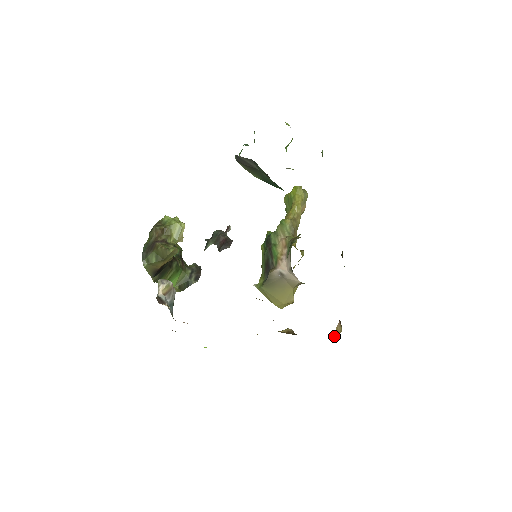
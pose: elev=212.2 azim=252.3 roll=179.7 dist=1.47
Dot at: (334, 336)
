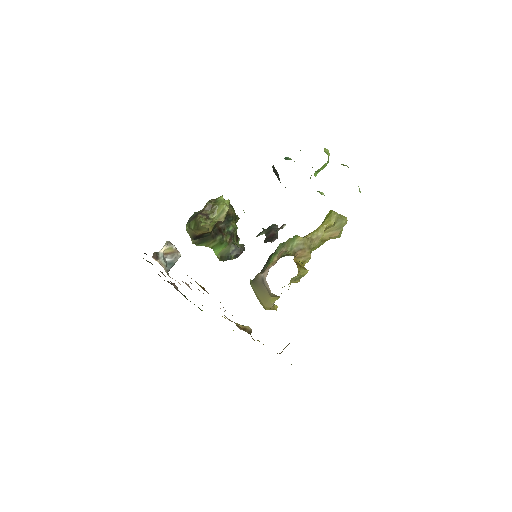
Dot at: (279, 353)
